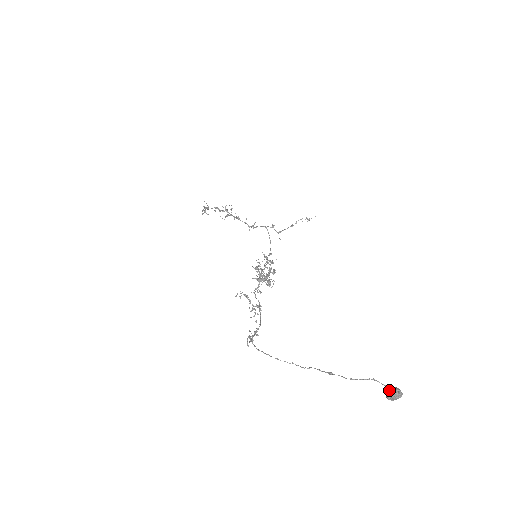
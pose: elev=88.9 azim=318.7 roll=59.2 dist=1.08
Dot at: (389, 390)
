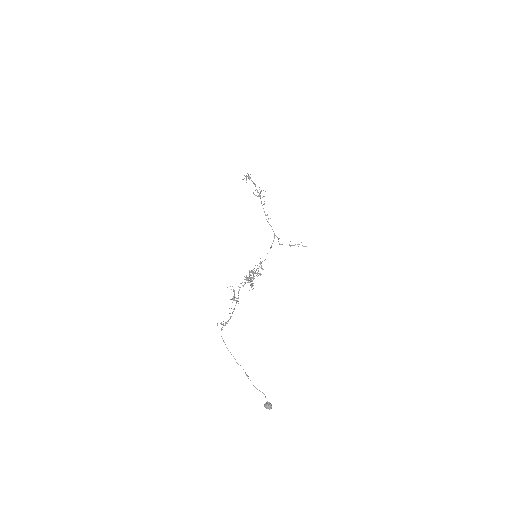
Dot at: (267, 403)
